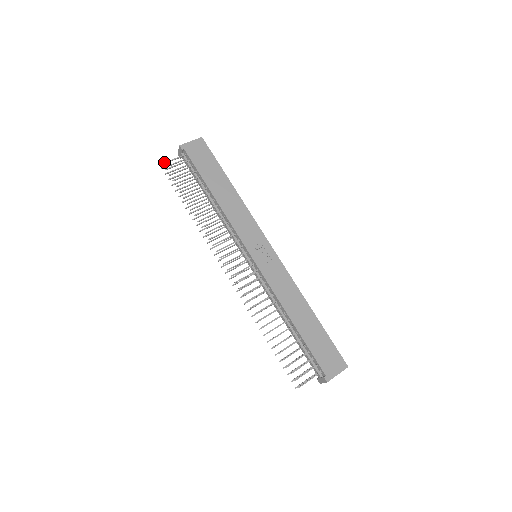
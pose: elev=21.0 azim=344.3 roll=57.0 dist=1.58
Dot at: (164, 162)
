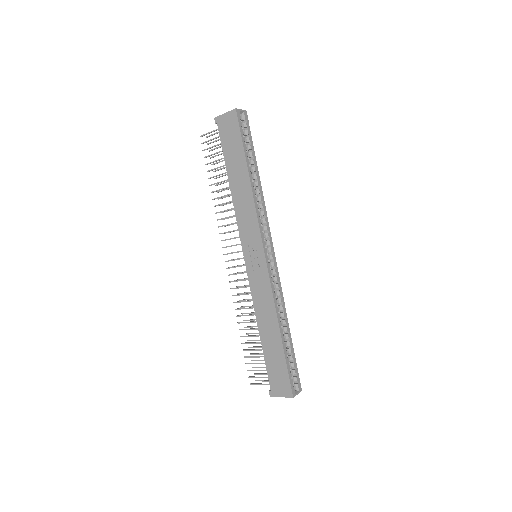
Dot at: (201, 135)
